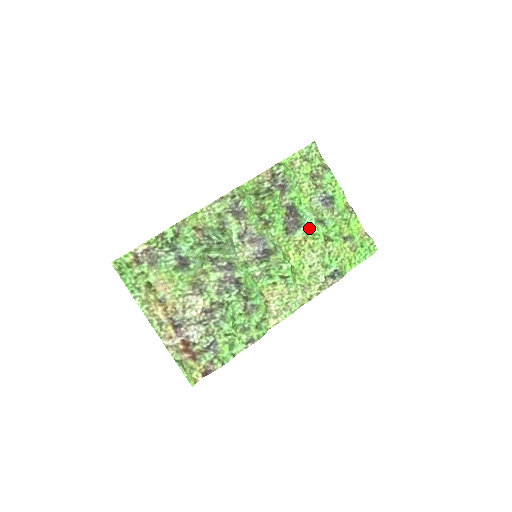
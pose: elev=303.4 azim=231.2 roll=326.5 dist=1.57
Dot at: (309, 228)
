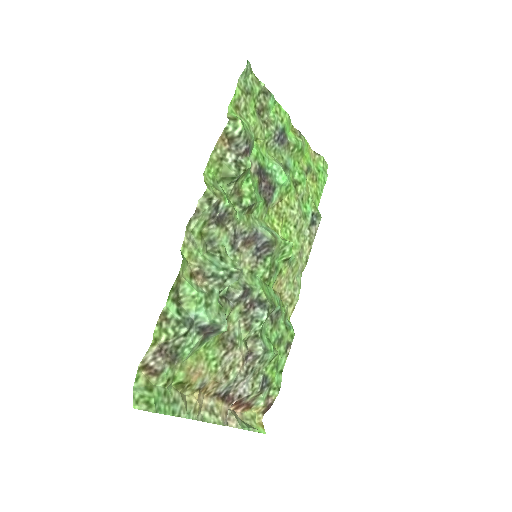
Dot at: (282, 184)
